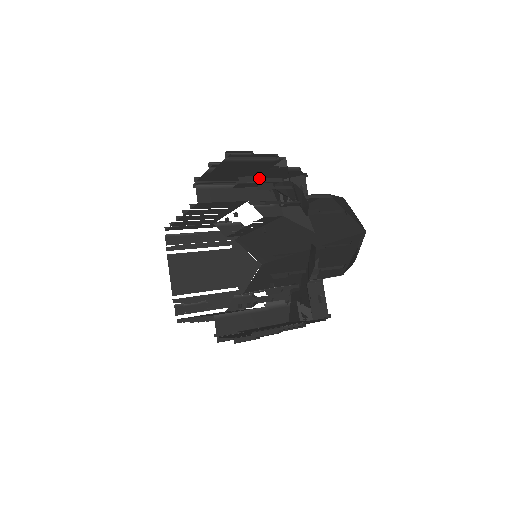
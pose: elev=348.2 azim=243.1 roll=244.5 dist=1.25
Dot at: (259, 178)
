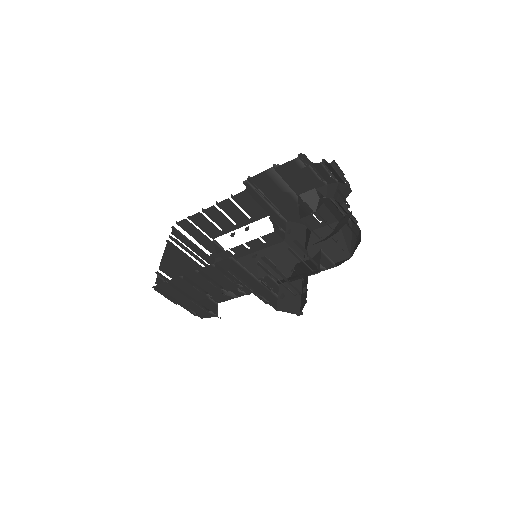
Dot at: (326, 166)
